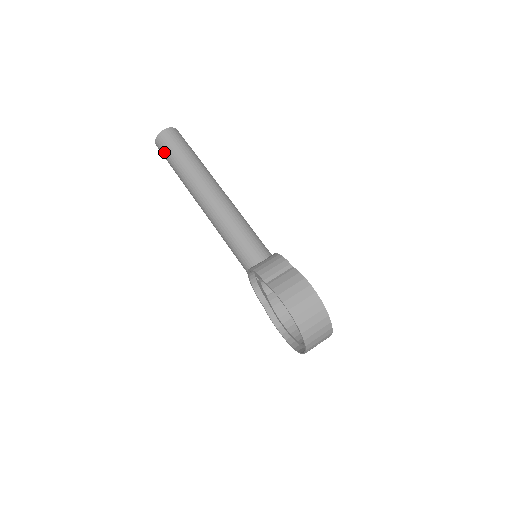
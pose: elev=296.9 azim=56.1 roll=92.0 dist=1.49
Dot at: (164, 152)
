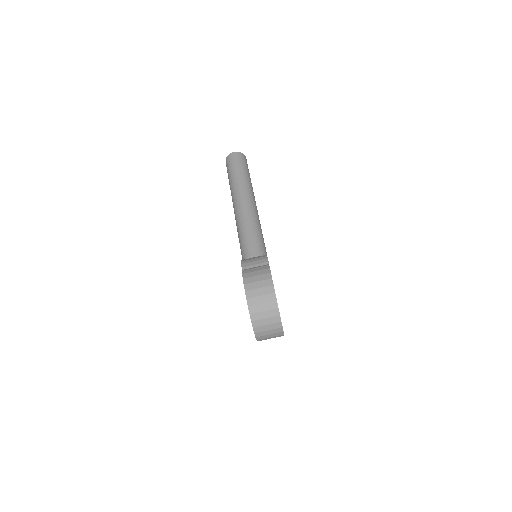
Dot at: (227, 168)
